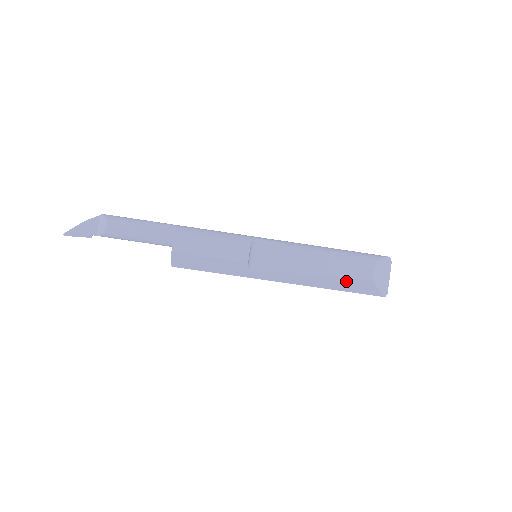
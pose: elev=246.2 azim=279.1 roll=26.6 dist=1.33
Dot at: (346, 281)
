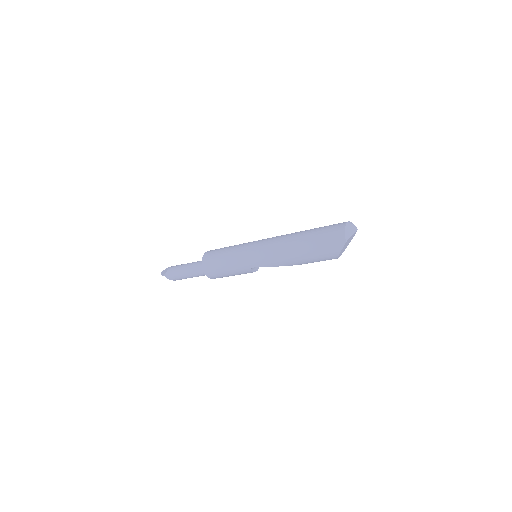
Dot at: occluded
